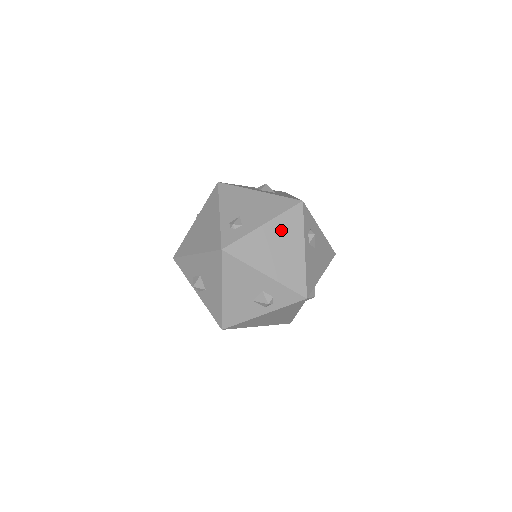
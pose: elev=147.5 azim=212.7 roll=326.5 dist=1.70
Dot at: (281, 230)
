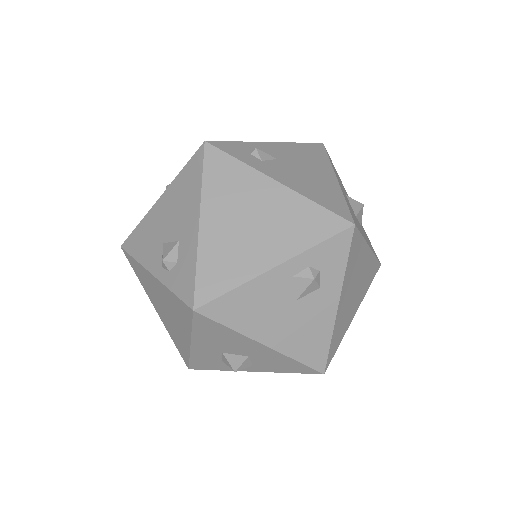
Dot at: (285, 212)
